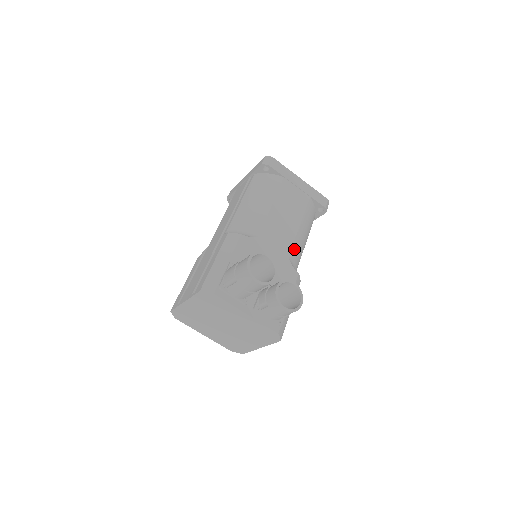
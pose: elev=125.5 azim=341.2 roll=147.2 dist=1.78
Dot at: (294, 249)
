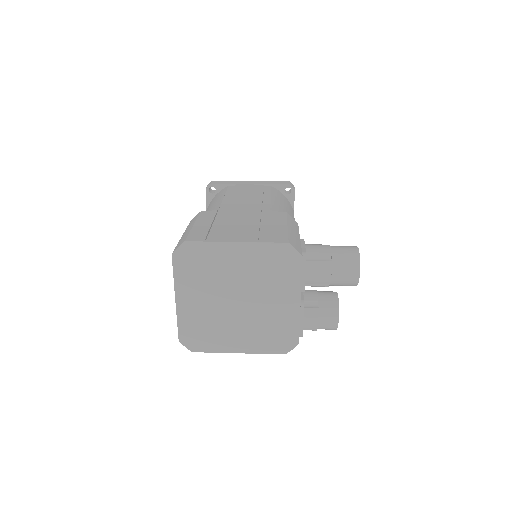
Dot at: occluded
